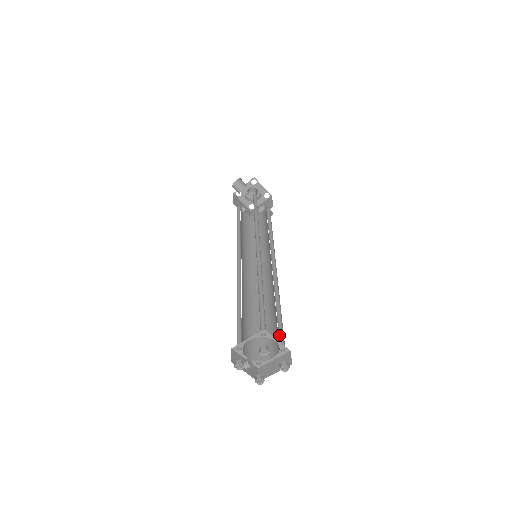
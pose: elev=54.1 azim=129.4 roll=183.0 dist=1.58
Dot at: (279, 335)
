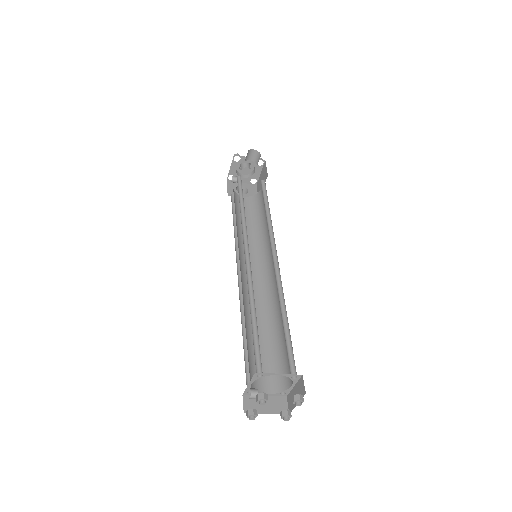
Dot at: (277, 371)
